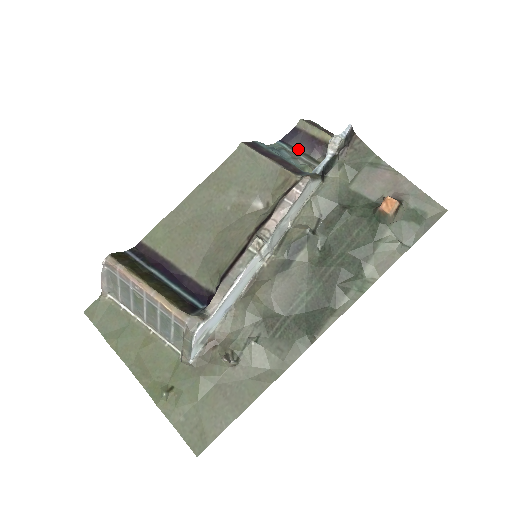
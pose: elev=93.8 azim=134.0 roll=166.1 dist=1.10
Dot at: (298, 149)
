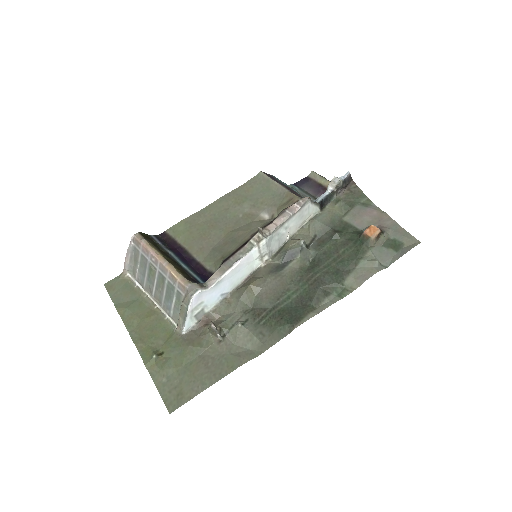
Dot at: (307, 192)
